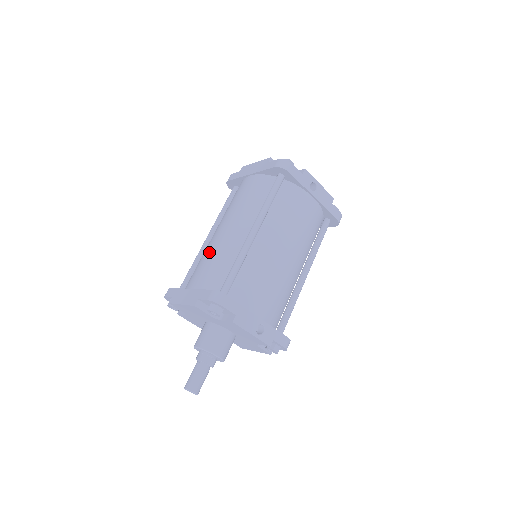
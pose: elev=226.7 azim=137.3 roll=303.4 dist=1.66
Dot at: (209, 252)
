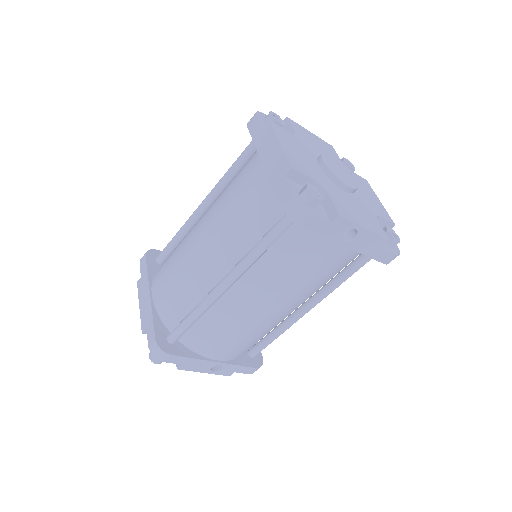
Dot at: (180, 259)
